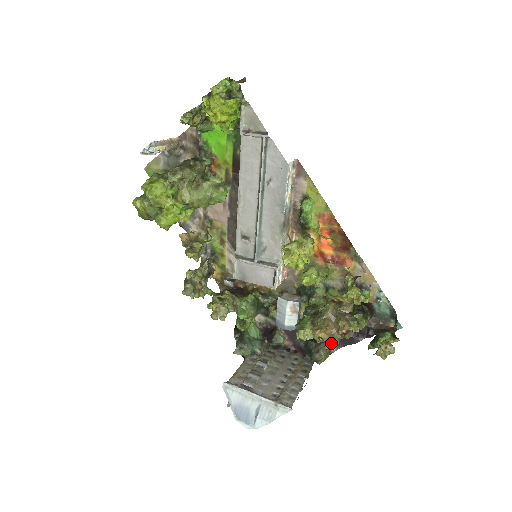
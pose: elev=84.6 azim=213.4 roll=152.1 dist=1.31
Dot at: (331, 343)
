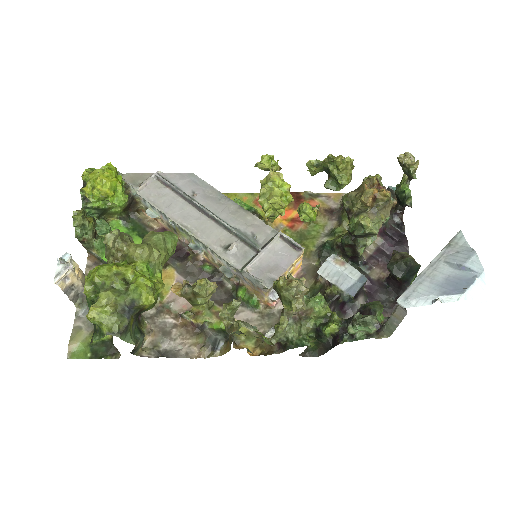
Dot at: (384, 191)
